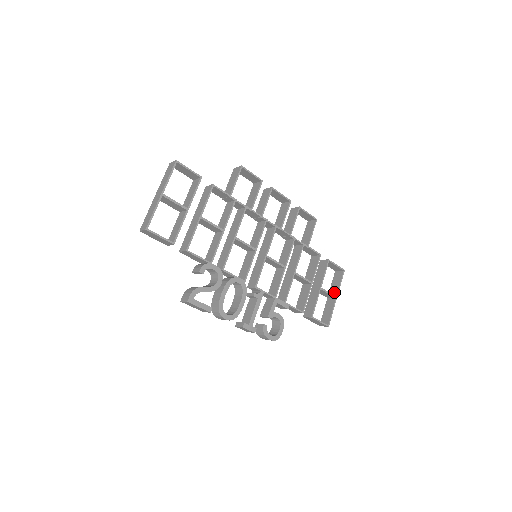
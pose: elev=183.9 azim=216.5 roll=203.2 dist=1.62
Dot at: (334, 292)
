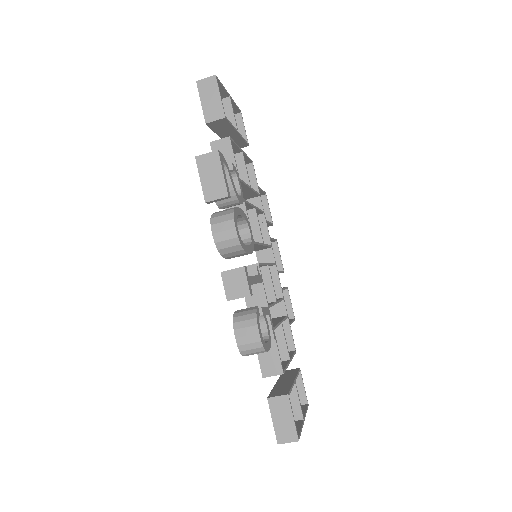
Dot at: occluded
